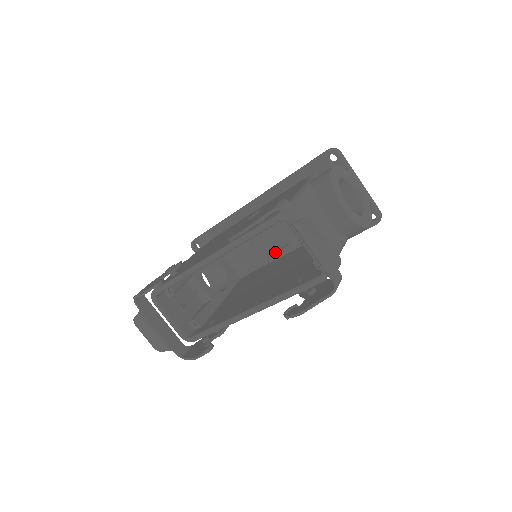
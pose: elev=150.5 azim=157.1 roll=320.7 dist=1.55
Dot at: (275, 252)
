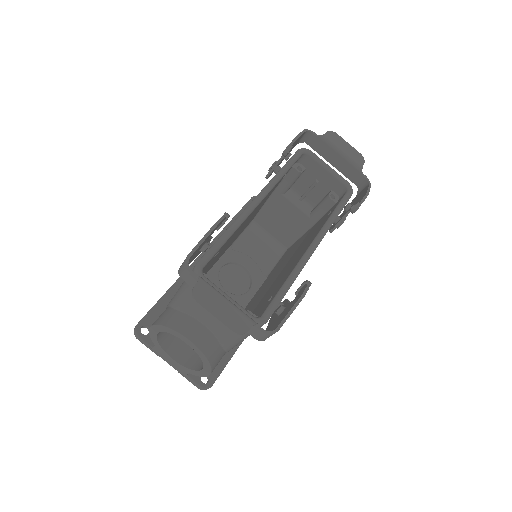
Dot at: (243, 296)
